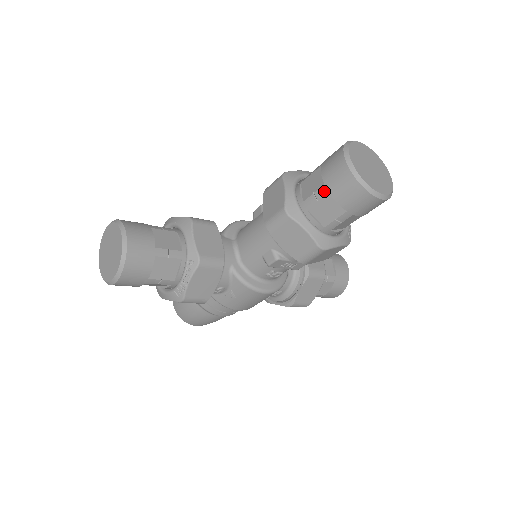
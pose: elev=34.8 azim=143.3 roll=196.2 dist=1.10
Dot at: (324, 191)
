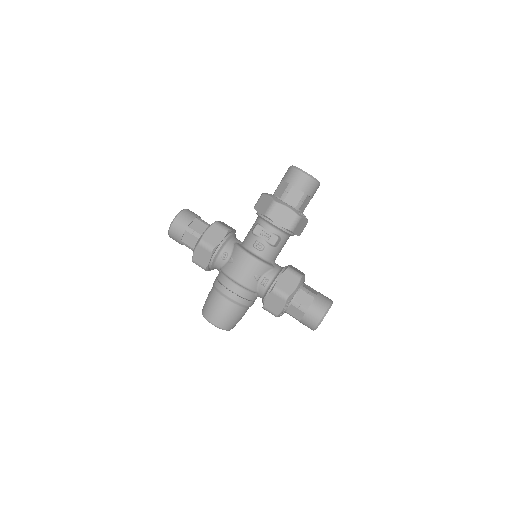
Dot at: (281, 182)
